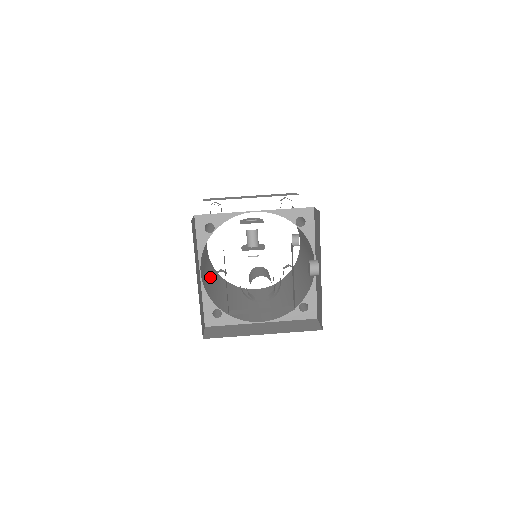
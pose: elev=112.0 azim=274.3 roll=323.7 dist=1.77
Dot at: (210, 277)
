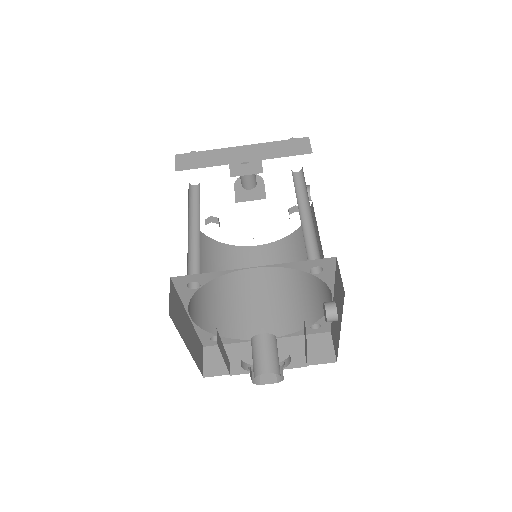
Dot at: (200, 273)
